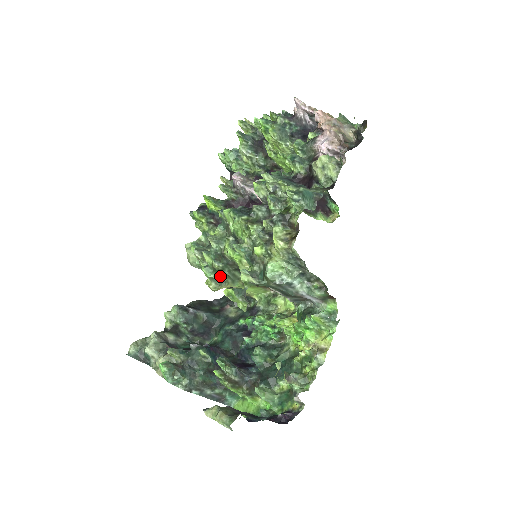
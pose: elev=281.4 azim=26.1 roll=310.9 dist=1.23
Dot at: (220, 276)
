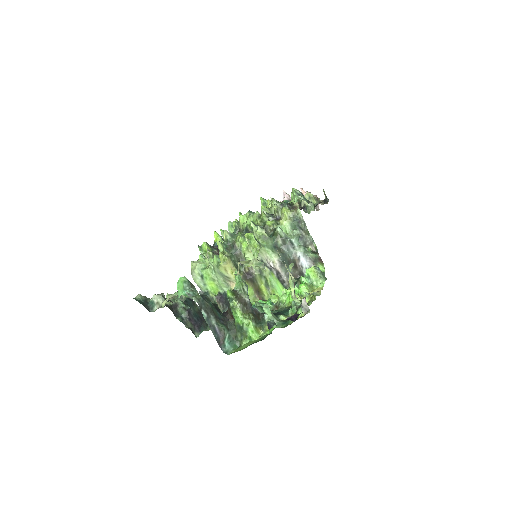
Dot at: occluded
